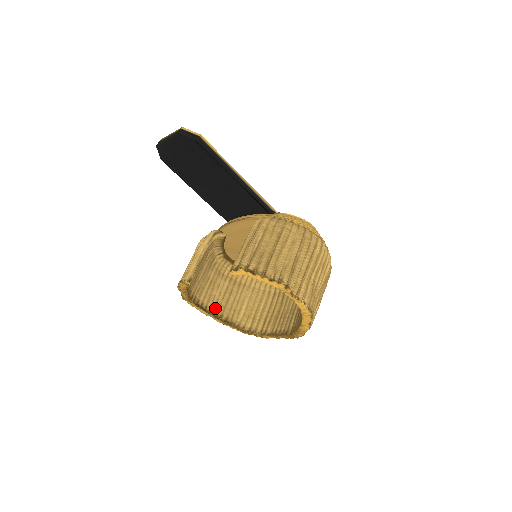
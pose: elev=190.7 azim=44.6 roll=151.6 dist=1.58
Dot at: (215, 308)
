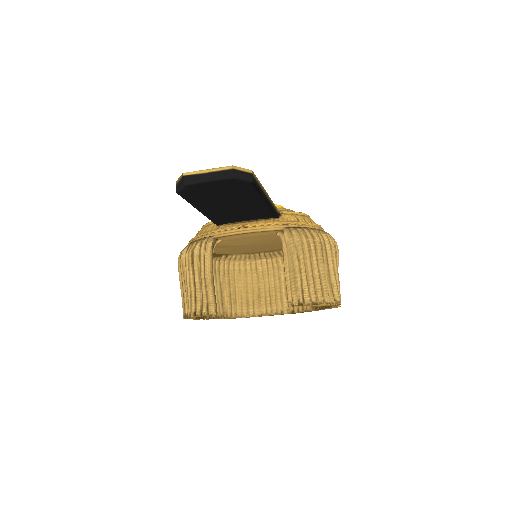
Dot at: occluded
